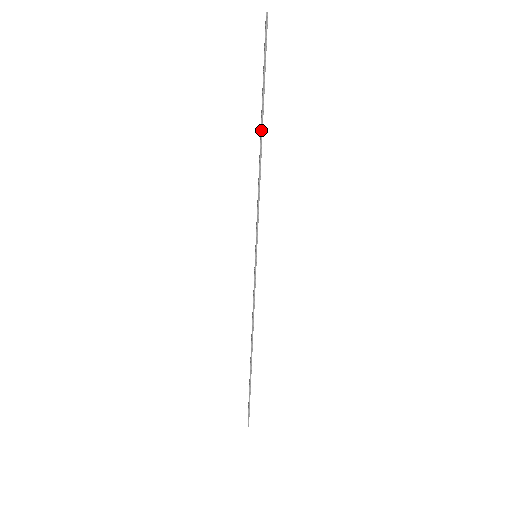
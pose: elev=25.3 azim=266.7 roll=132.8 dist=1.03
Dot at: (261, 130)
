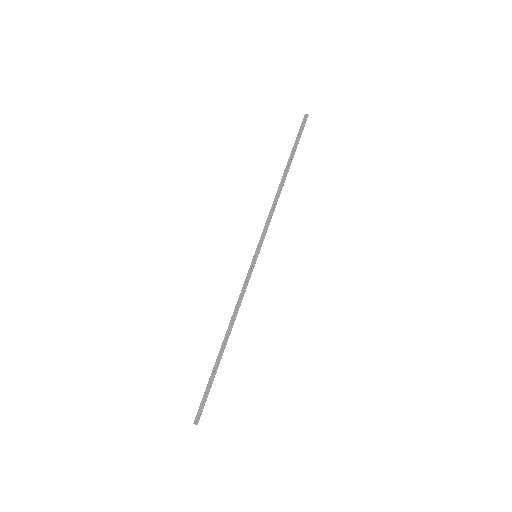
Dot at: (287, 173)
